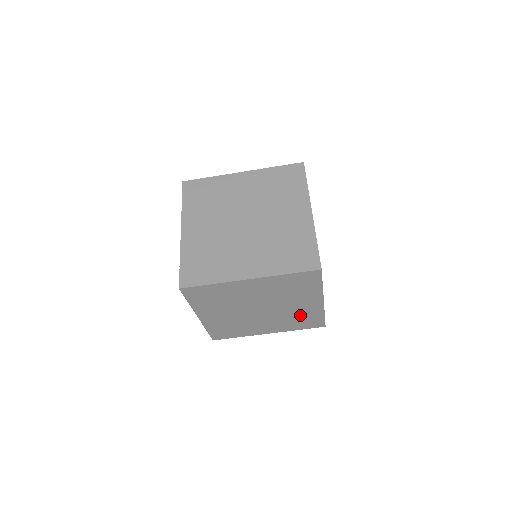
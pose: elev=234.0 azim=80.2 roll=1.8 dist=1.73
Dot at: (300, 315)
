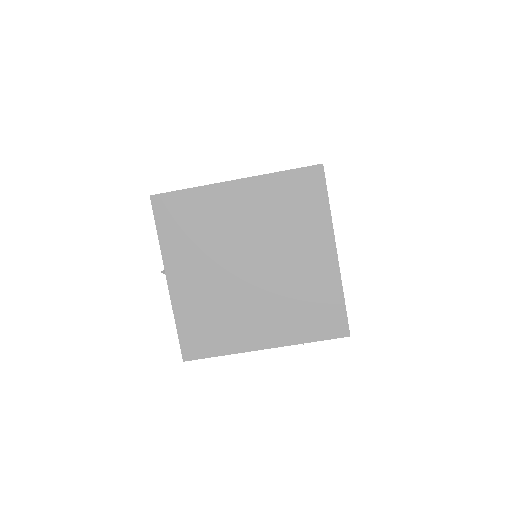
Dot at: (308, 291)
